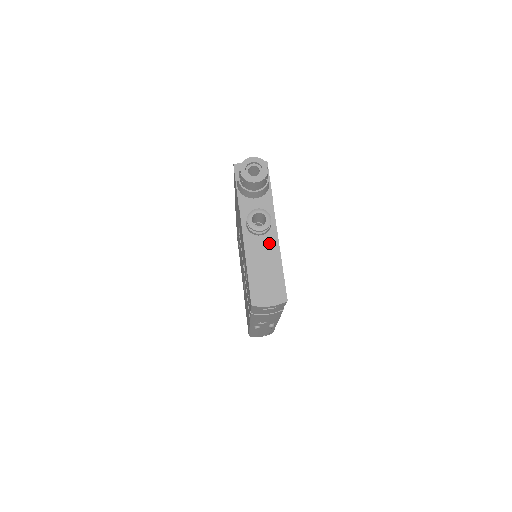
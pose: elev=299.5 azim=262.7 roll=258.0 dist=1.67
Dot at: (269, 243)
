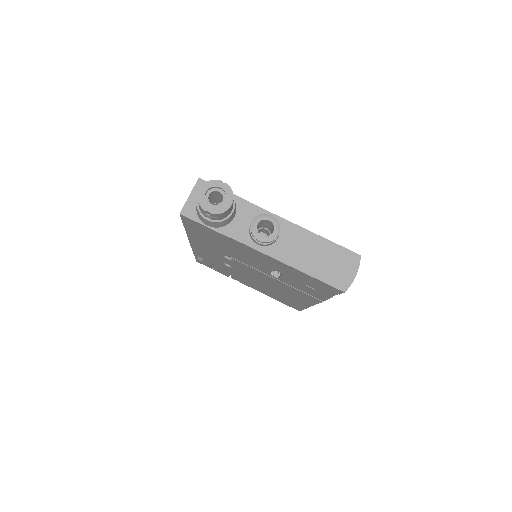
Dot at: (291, 235)
